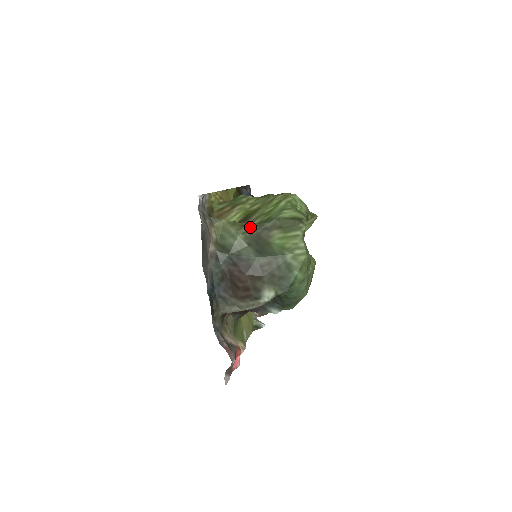
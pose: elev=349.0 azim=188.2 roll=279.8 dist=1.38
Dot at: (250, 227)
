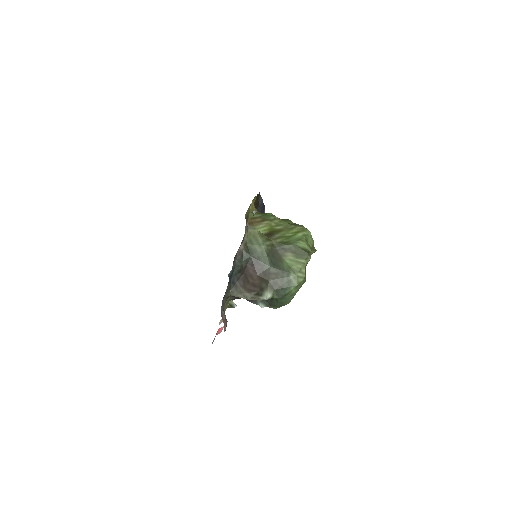
Dot at: (272, 242)
